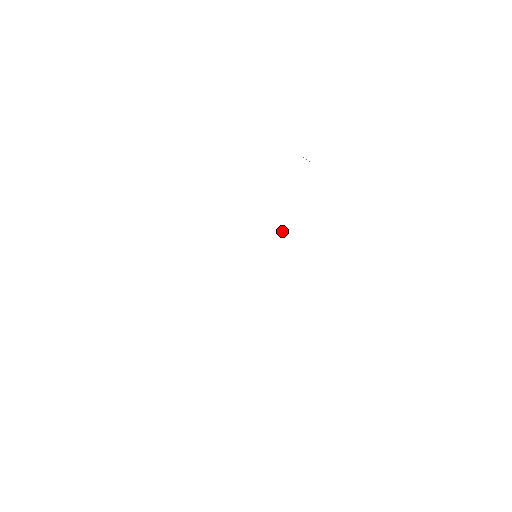
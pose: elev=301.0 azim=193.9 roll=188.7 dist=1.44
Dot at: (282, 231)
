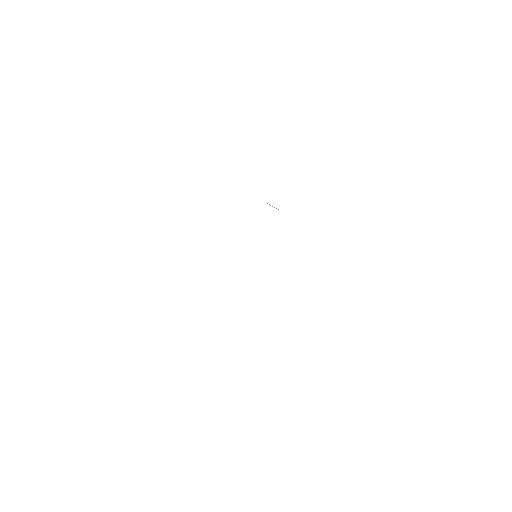
Dot at: (270, 205)
